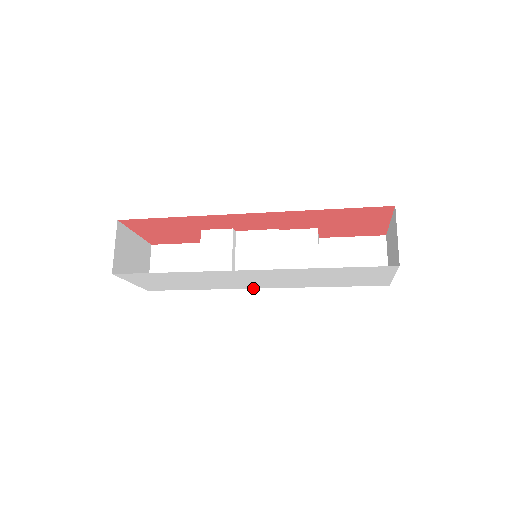
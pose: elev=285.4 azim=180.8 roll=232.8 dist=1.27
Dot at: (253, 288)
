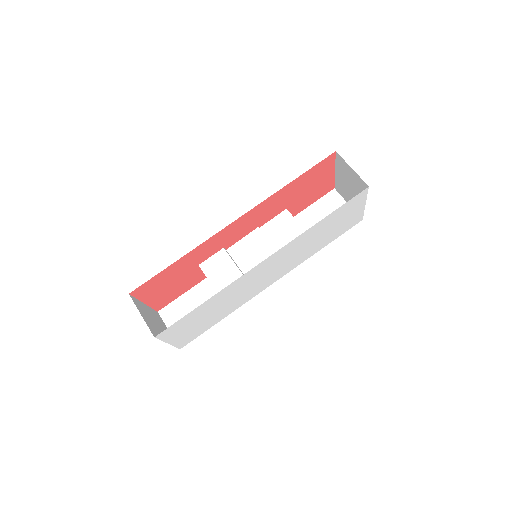
Dot at: occluded
